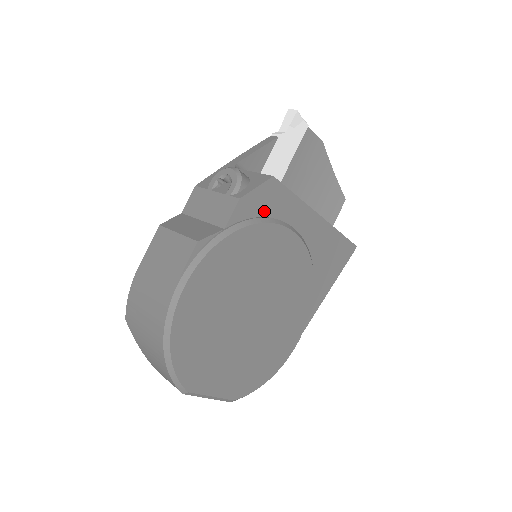
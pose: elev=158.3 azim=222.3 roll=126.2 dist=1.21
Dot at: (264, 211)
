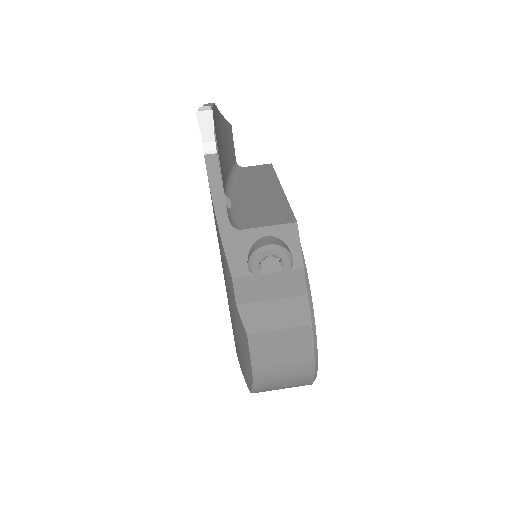
Dot at: occluded
